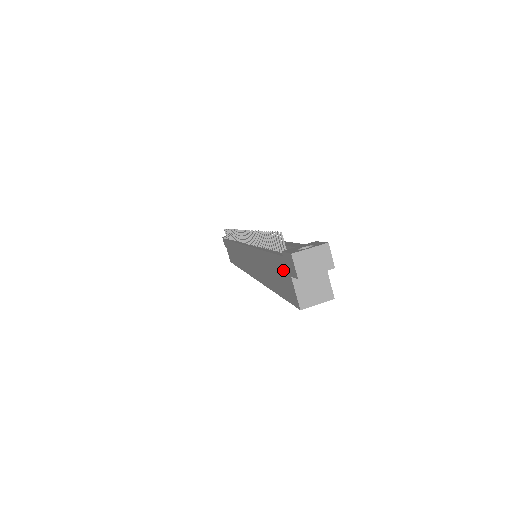
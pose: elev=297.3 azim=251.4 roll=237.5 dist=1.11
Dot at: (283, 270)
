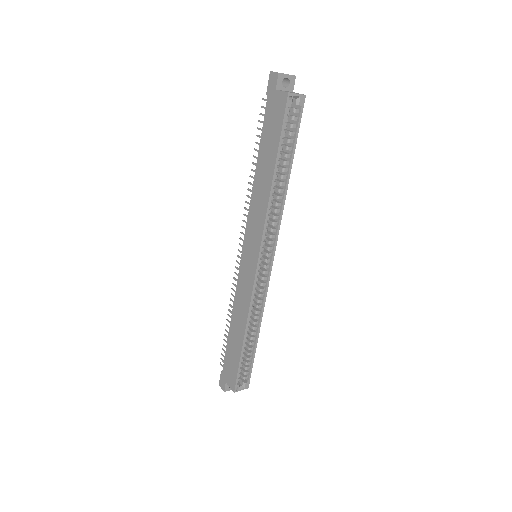
Dot at: (271, 107)
